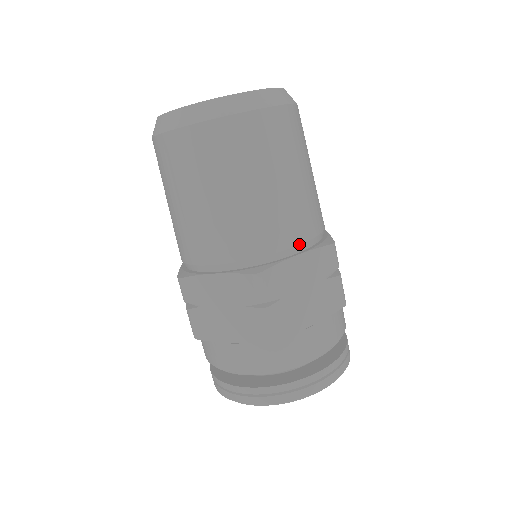
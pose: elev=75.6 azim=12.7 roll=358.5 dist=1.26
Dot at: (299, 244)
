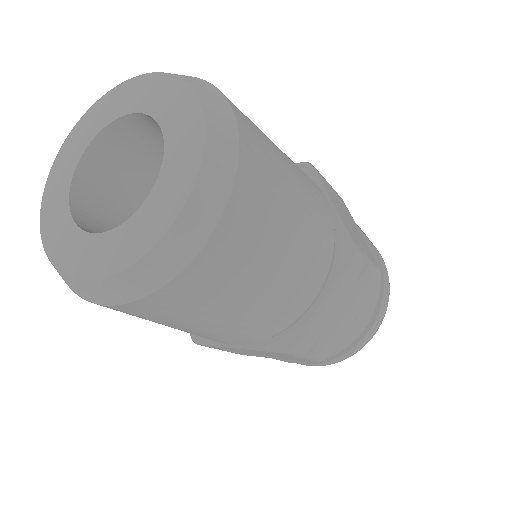
Dot at: (319, 291)
